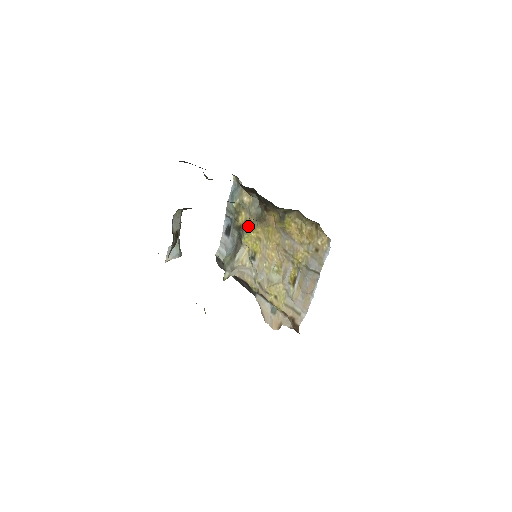
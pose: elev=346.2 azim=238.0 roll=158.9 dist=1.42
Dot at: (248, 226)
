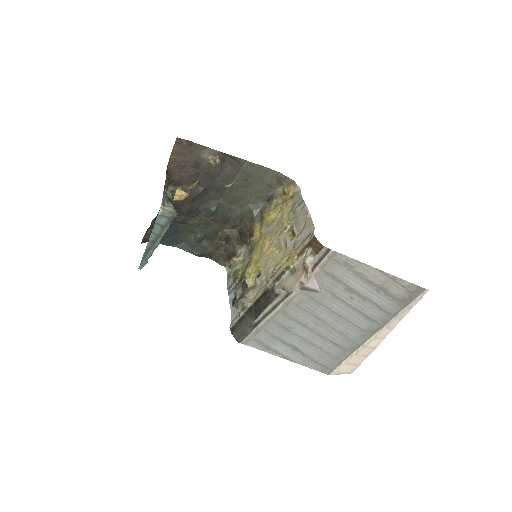
Dot at: (246, 268)
